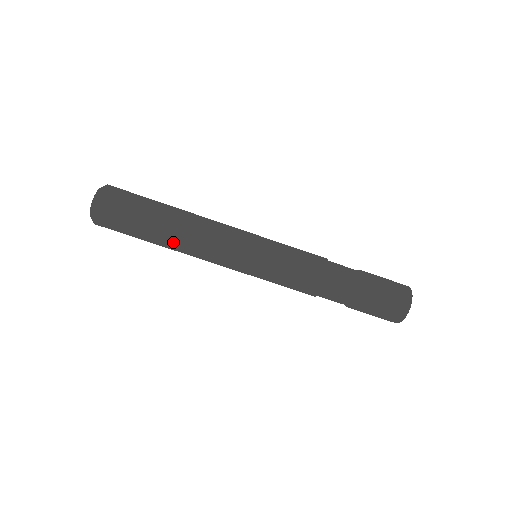
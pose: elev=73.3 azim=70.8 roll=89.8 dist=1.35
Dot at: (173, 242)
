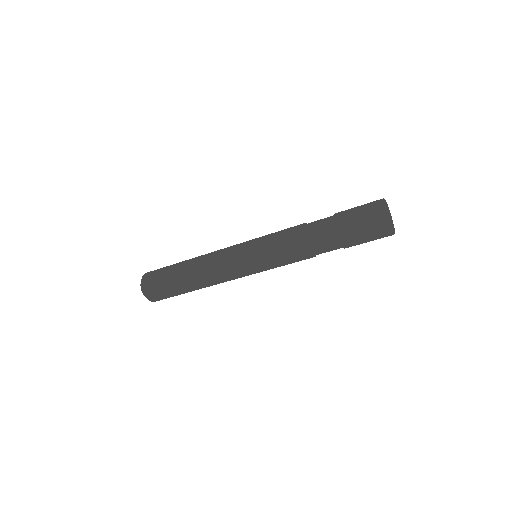
Dot at: occluded
